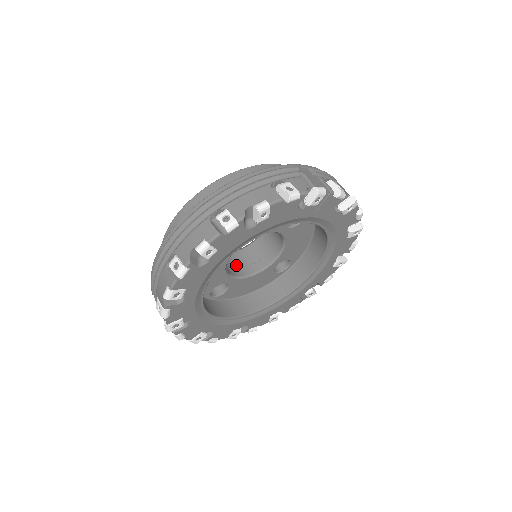
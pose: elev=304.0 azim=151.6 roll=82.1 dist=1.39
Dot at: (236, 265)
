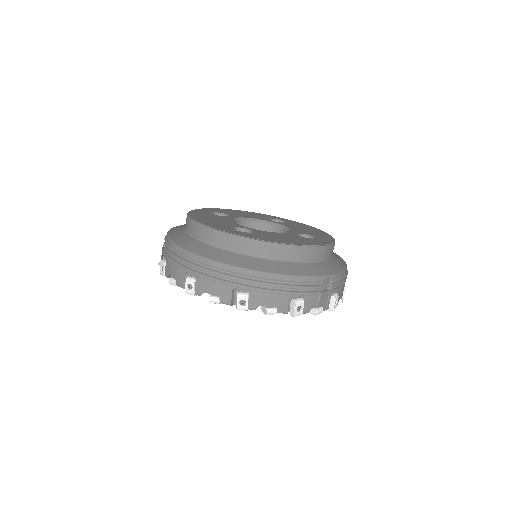
Dot at: occluded
